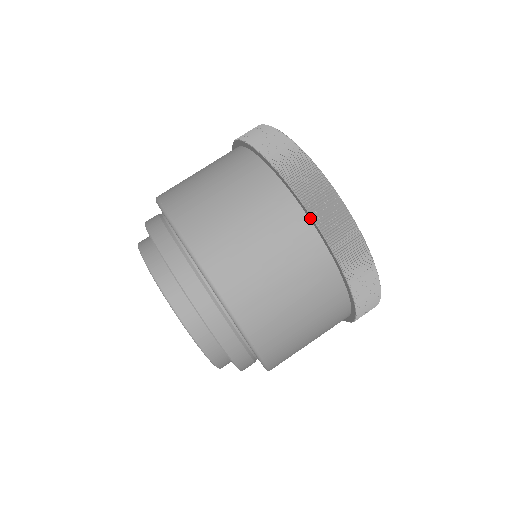
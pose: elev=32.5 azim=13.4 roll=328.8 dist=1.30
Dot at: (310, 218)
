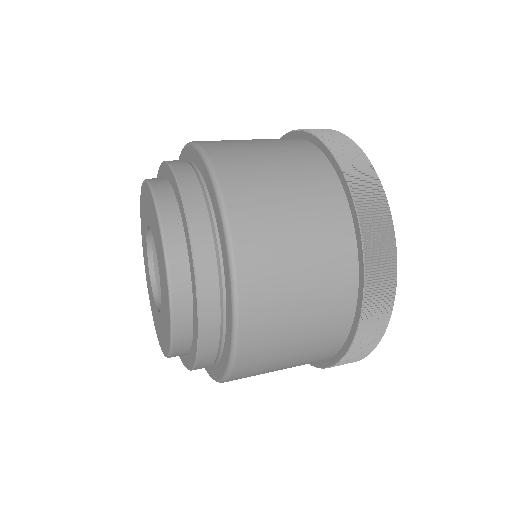
Dot at: (359, 304)
